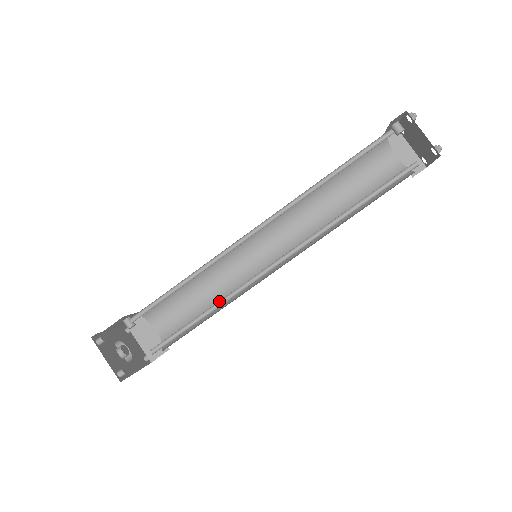
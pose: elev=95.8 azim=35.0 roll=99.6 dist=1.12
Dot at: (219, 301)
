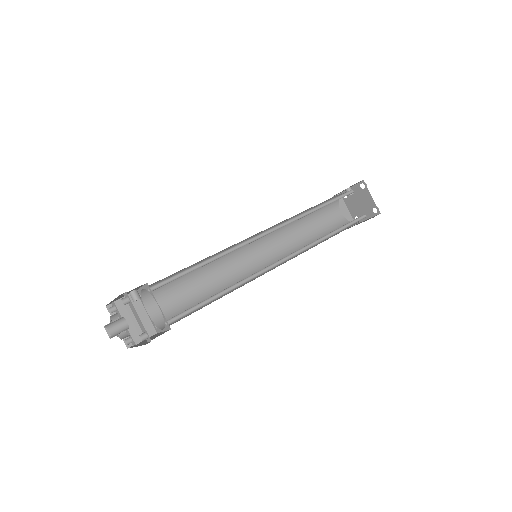
Dot at: (233, 285)
